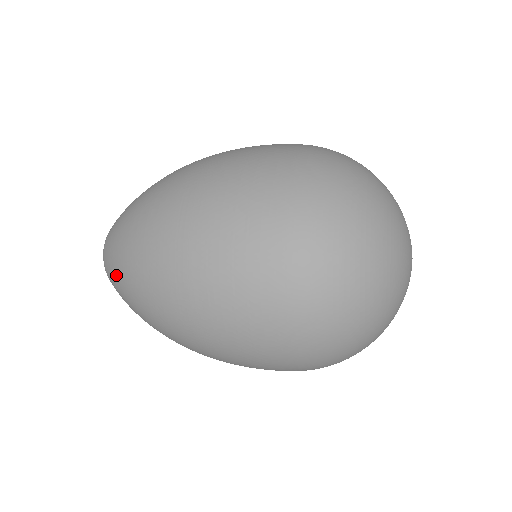
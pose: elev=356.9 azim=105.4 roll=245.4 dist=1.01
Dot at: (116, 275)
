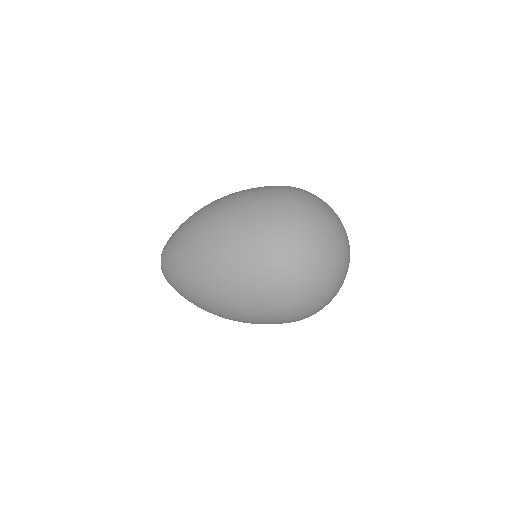
Dot at: (173, 279)
